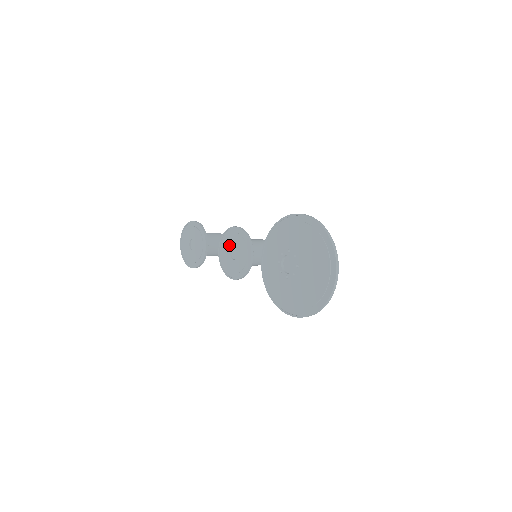
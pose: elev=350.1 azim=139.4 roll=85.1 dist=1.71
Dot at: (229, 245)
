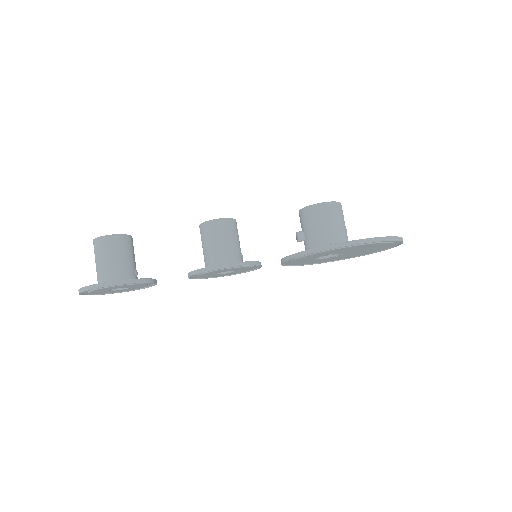
Dot at: occluded
